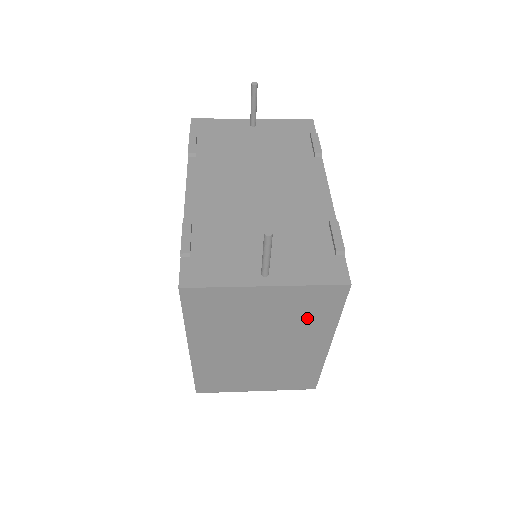
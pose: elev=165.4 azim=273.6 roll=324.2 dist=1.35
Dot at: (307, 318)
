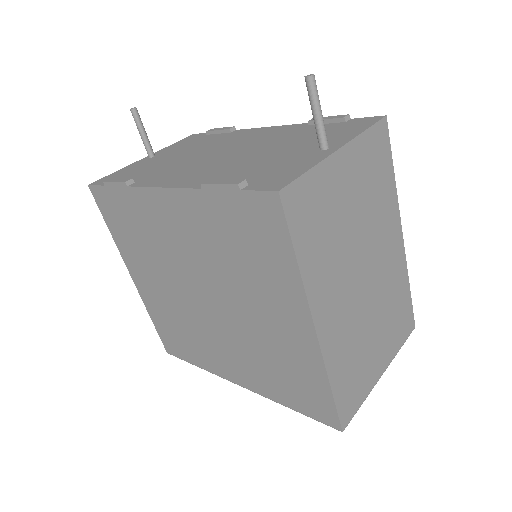
Dot at: (377, 192)
